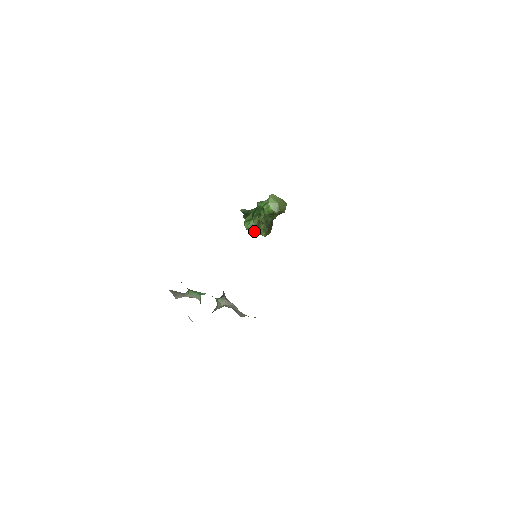
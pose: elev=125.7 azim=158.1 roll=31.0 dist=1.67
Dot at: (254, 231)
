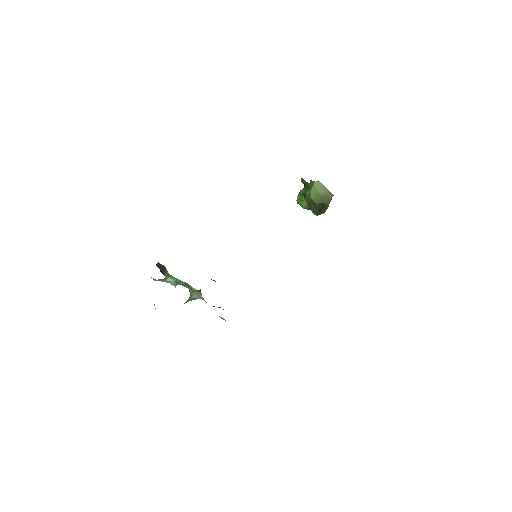
Dot at: (305, 207)
